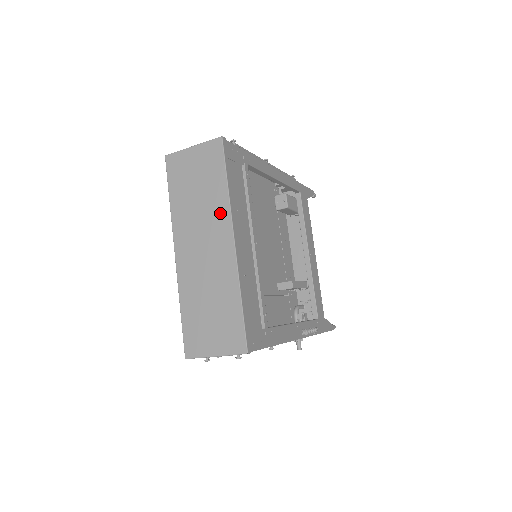
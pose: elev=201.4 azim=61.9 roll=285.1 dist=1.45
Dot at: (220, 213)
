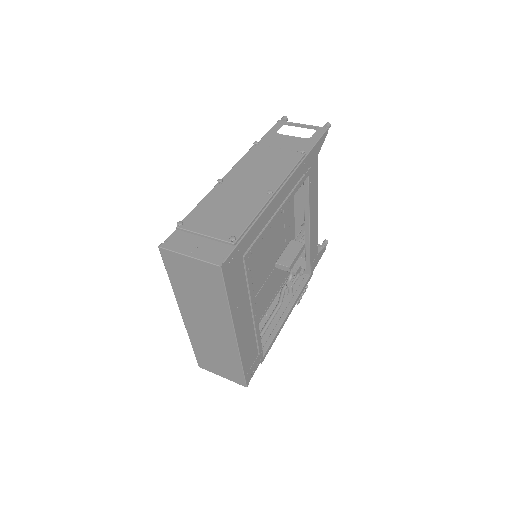
Dot at: (222, 315)
